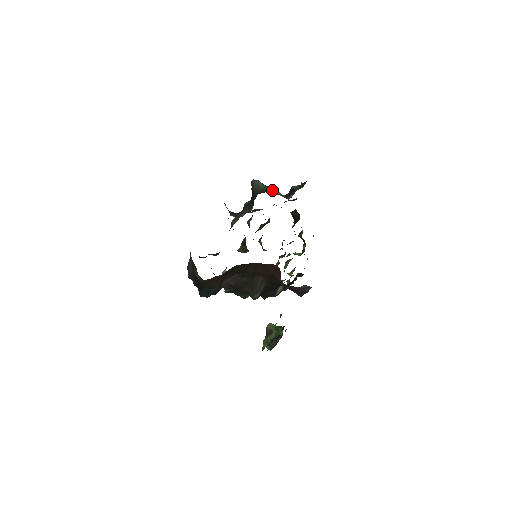
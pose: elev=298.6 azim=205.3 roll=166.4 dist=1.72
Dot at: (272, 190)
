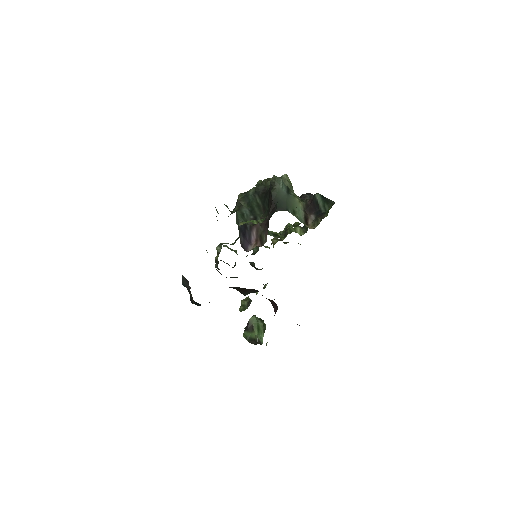
Dot at: (293, 202)
